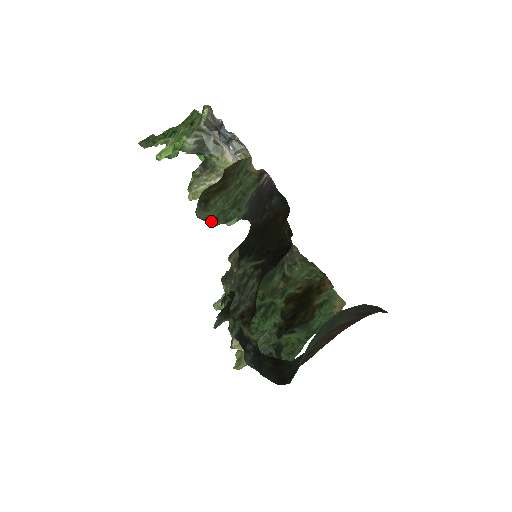
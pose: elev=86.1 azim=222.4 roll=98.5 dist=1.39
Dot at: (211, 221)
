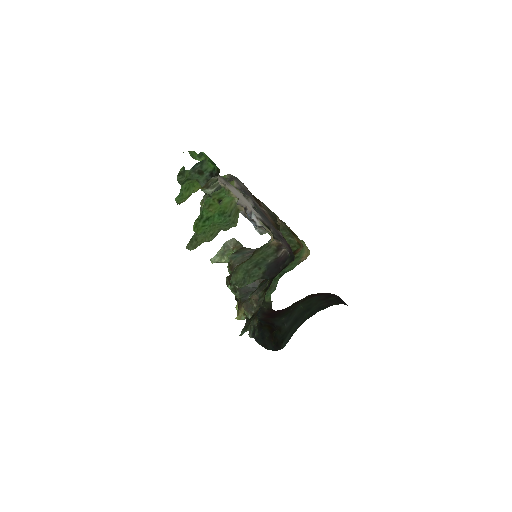
Dot at: (240, 283)
